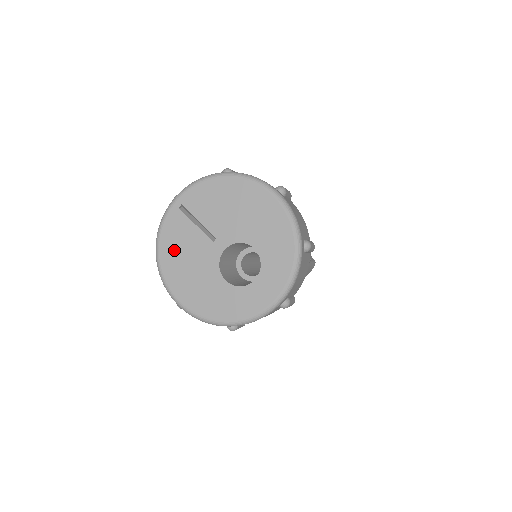
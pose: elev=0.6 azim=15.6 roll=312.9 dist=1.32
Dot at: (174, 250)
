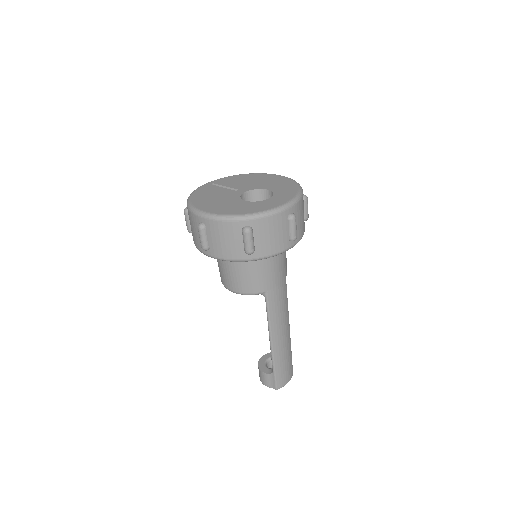
Dot at: (204, 196)
